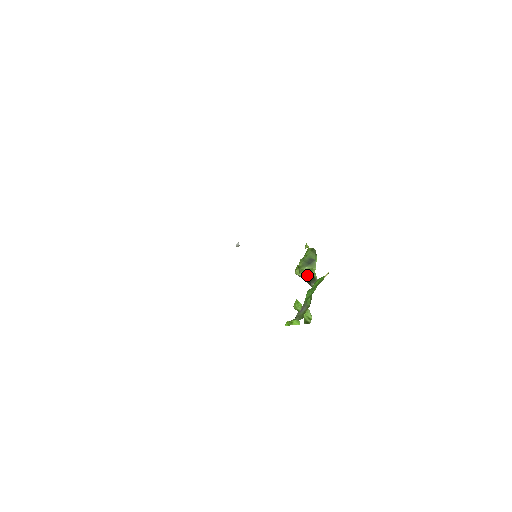
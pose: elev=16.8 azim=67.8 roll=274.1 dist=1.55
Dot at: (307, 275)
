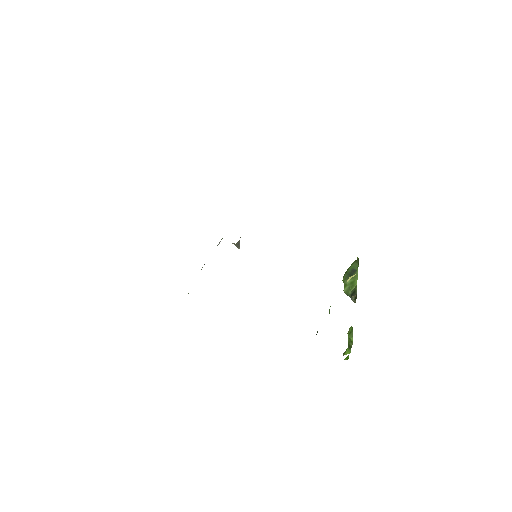
Dot at: (350, 290)
